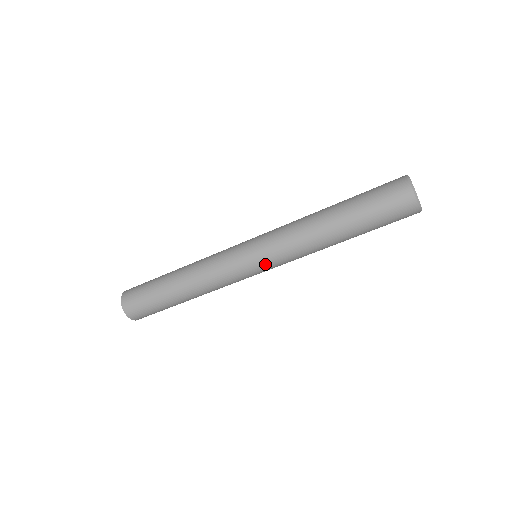
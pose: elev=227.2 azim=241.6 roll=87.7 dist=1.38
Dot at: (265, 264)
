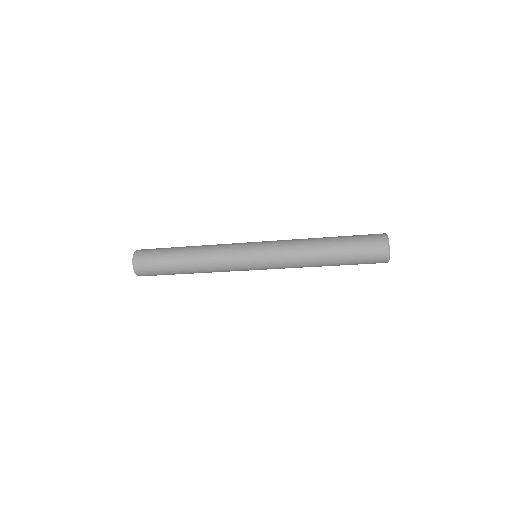
Dot at: (264, 269)
